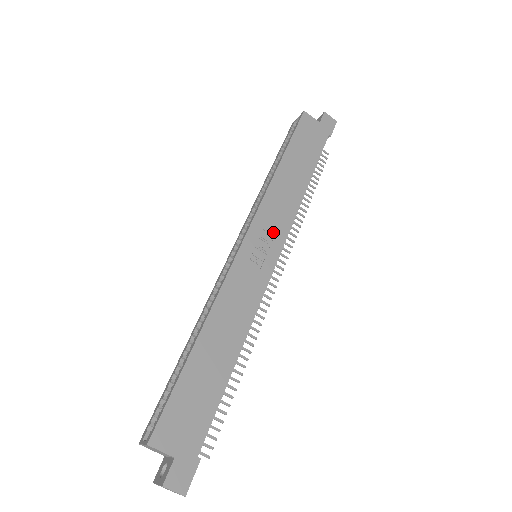
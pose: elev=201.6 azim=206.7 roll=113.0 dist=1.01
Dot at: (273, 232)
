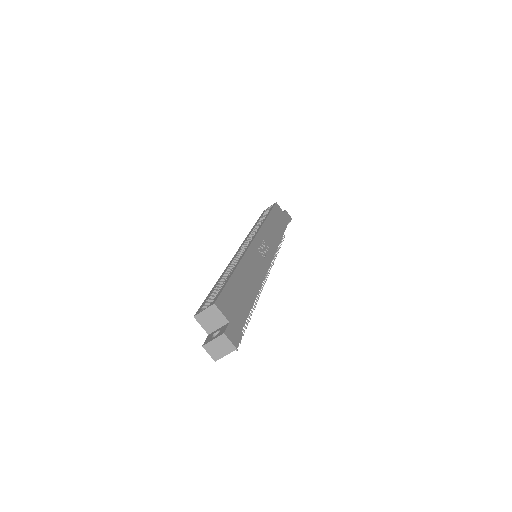
Dot at: (268, 245)
